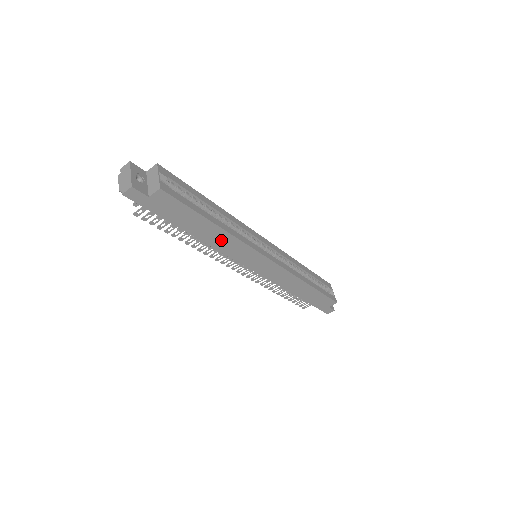
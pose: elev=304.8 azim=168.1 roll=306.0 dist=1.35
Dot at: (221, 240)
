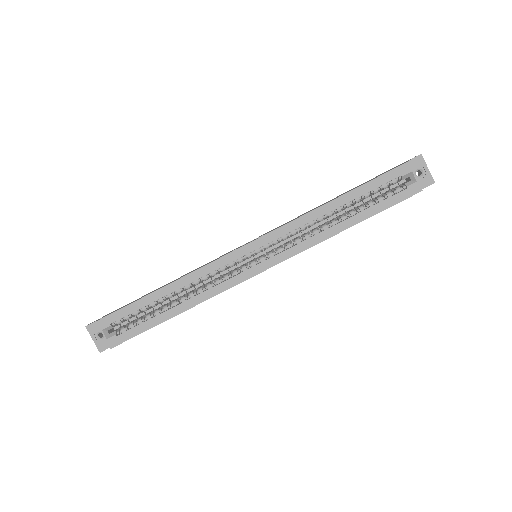
Dot at: occluded
